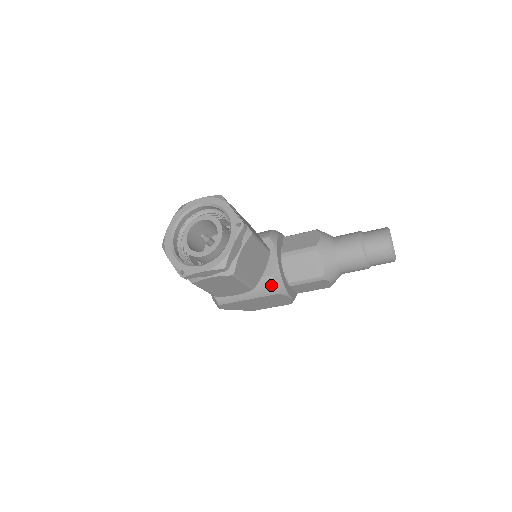
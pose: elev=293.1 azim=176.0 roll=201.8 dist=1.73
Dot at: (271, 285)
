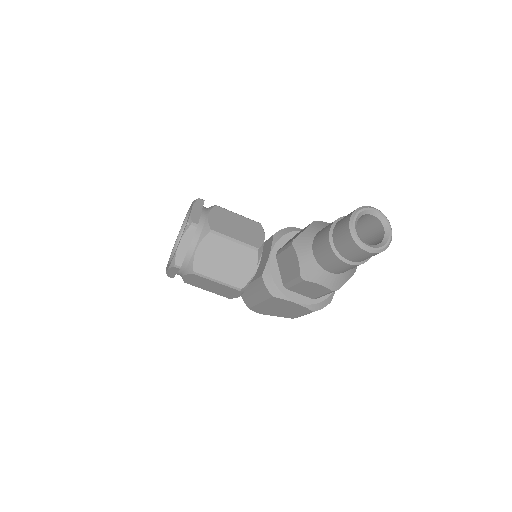
Dot at: (264, 287)
